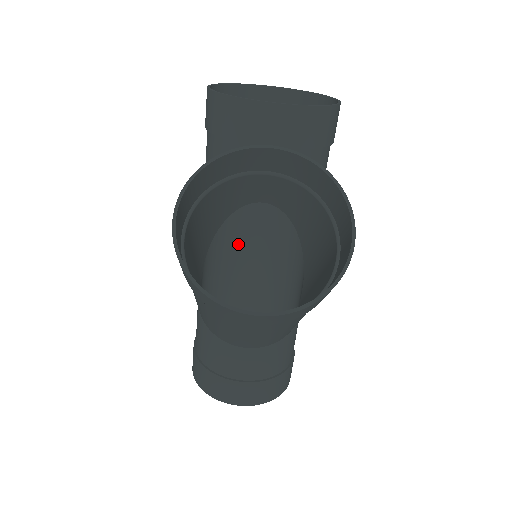
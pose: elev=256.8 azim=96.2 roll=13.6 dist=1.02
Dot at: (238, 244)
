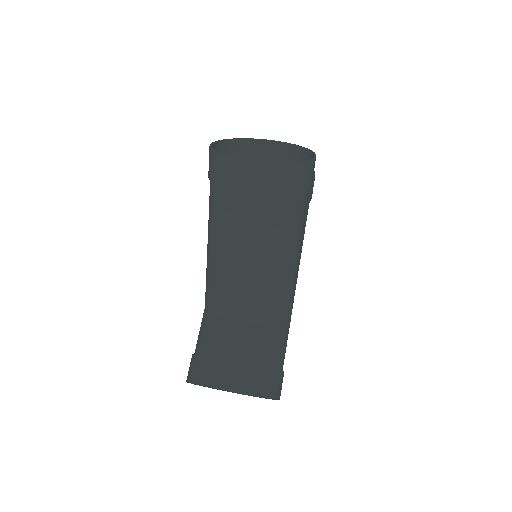
Dot at: occluded
